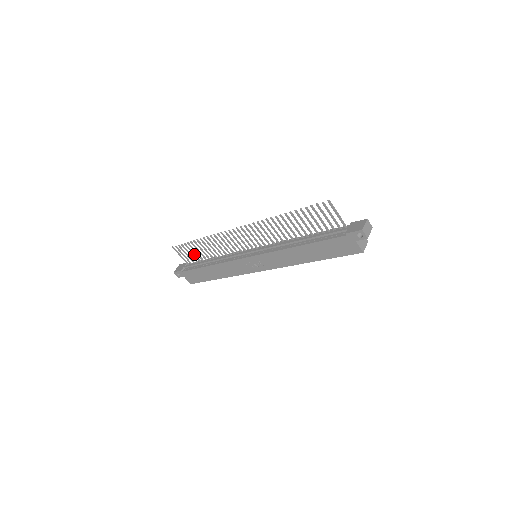
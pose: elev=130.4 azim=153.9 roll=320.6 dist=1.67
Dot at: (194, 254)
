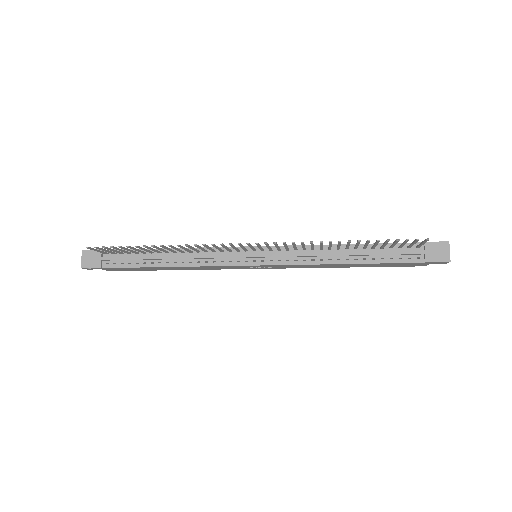
Dot at: (131, 251)
